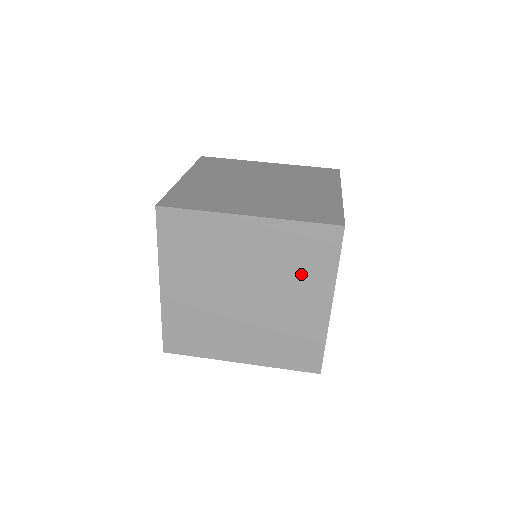
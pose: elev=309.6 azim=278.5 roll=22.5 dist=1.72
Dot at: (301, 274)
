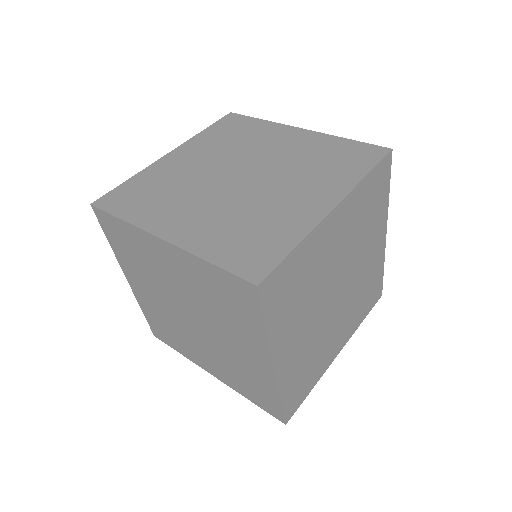
Dot at: (320, 173)
